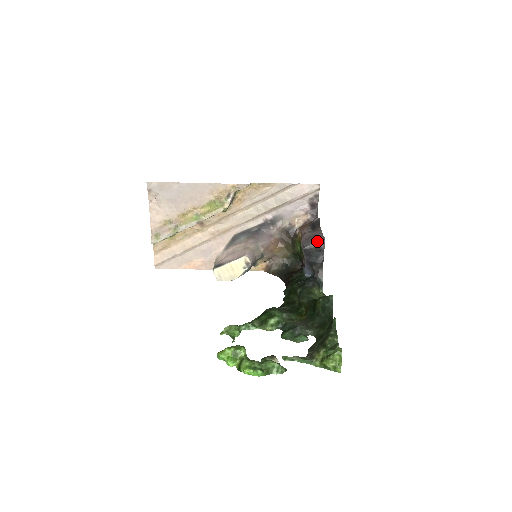
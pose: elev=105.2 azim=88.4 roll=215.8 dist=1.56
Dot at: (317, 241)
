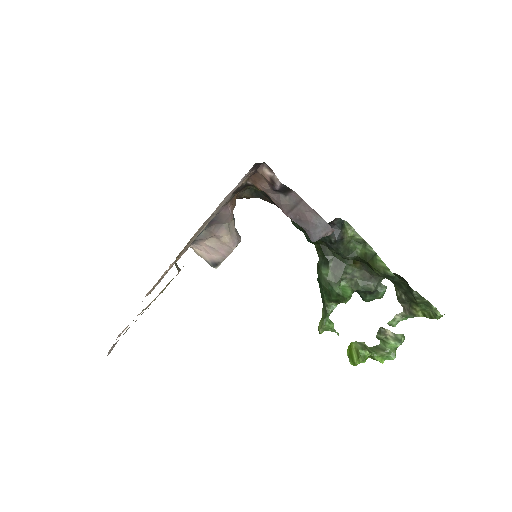
Dot at: (324, 234)
